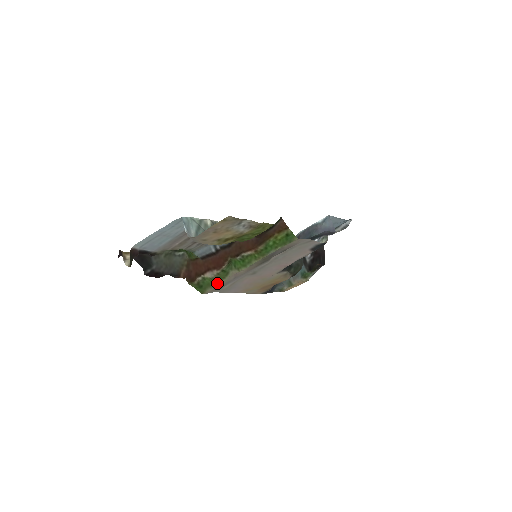
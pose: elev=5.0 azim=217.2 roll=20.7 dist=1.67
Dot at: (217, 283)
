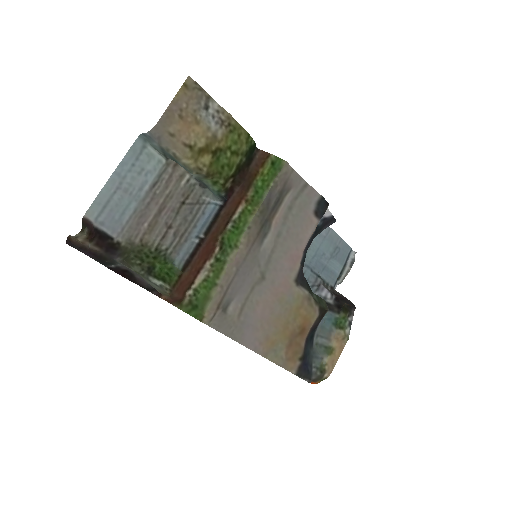
Dot at: (215, 284)
